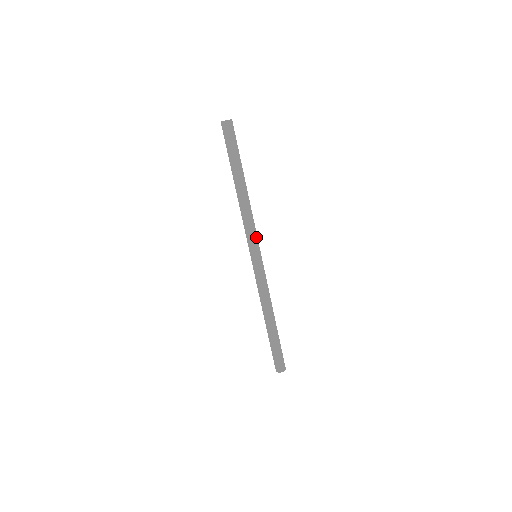
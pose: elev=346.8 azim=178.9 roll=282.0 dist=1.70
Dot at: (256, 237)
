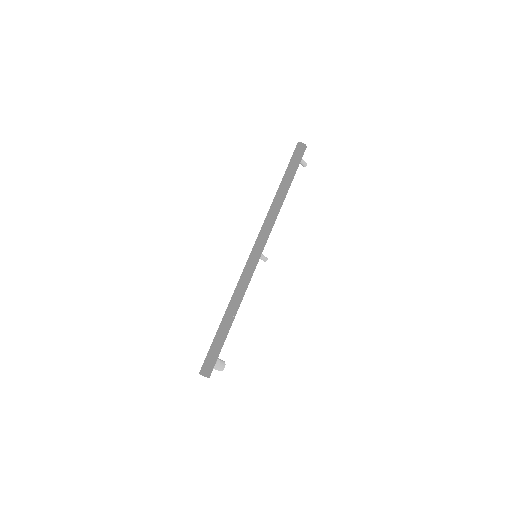
Dot at: (264, 237)
